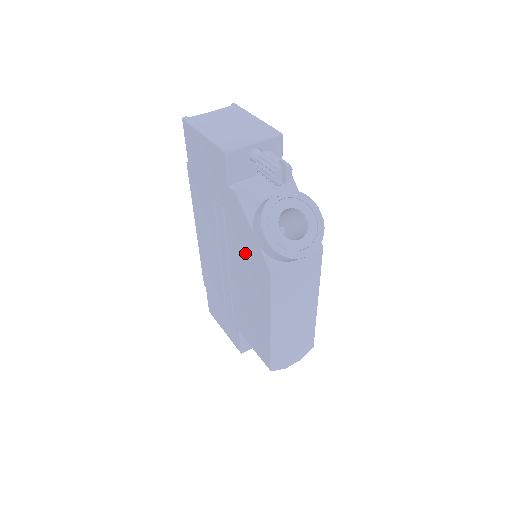
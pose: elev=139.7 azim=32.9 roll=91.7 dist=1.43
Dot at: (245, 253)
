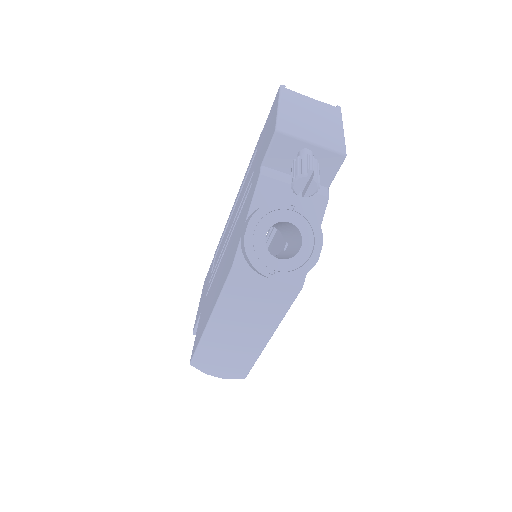
Dot at: (235, 238)
